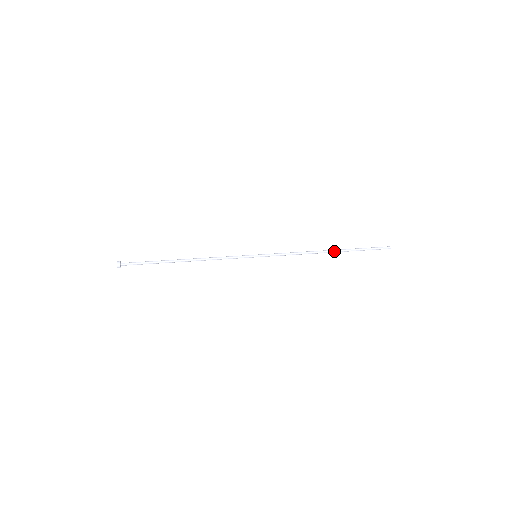
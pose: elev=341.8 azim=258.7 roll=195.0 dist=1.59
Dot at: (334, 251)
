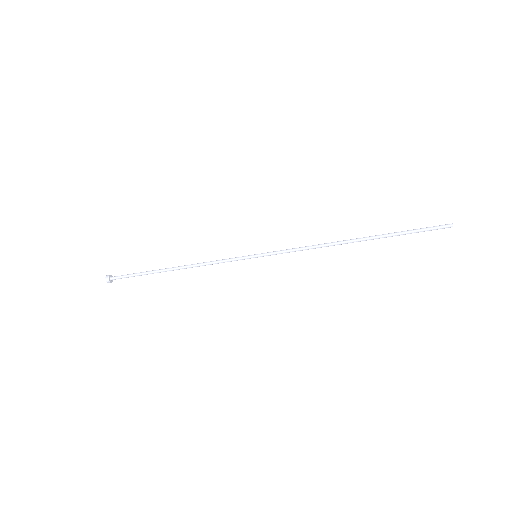
Dot at: (362, 238)
